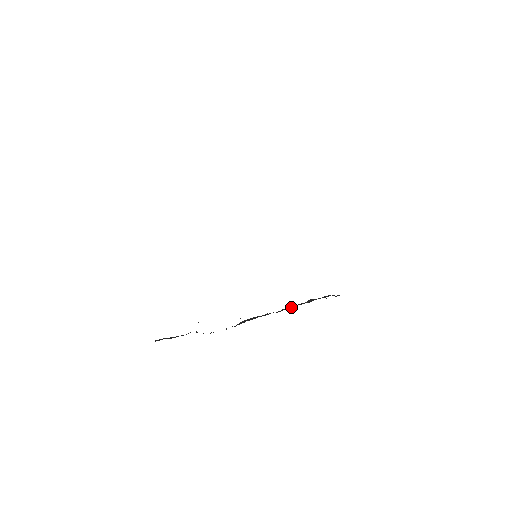
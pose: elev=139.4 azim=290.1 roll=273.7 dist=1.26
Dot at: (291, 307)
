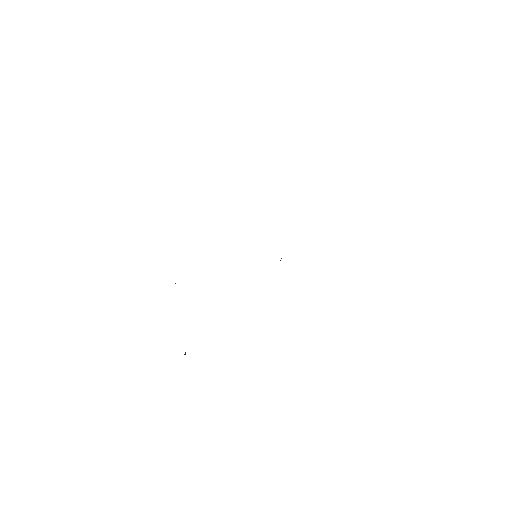
Dot at: occluded
